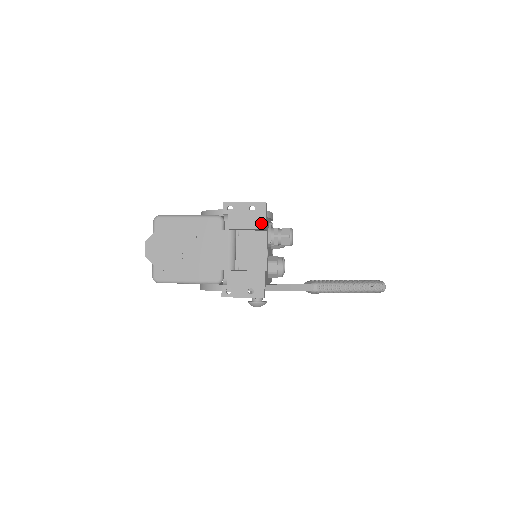
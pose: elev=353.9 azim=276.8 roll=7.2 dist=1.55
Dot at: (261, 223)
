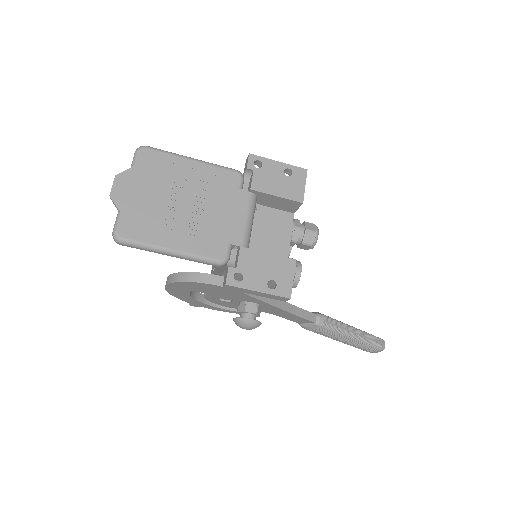
Dot at: (298, 194)
